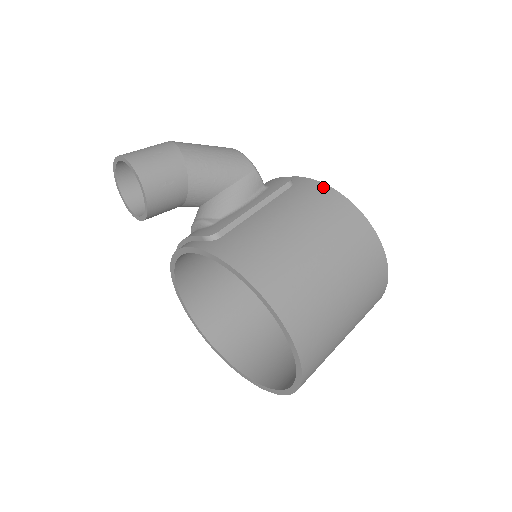
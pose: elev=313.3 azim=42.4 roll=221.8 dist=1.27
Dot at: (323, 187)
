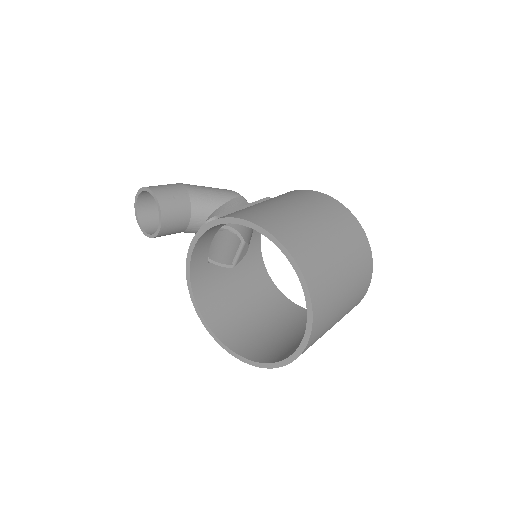
Dot at: (293, 191)
